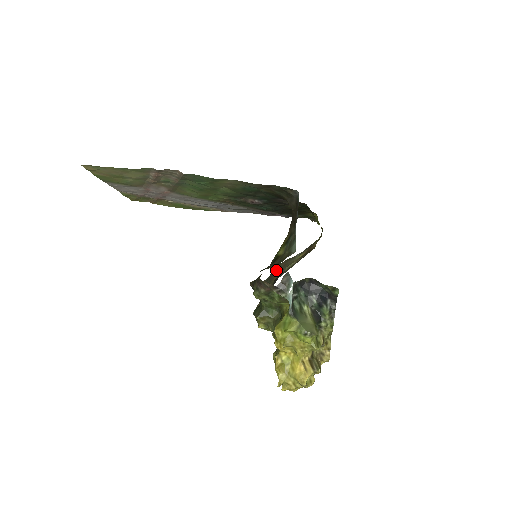
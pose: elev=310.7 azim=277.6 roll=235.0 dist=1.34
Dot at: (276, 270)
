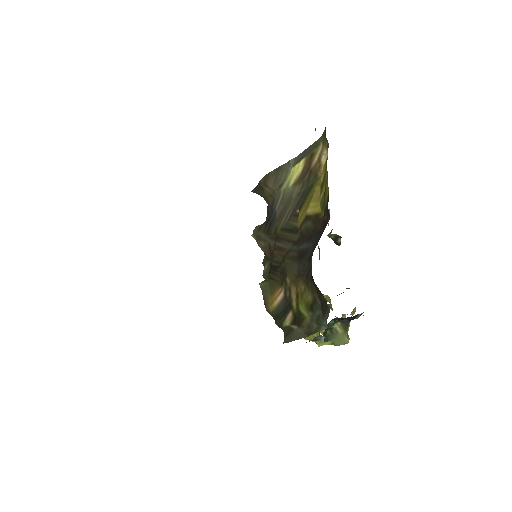
Dot at: (265, 186)
